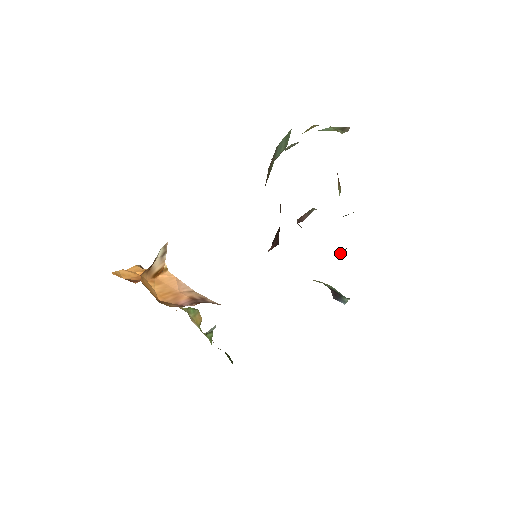
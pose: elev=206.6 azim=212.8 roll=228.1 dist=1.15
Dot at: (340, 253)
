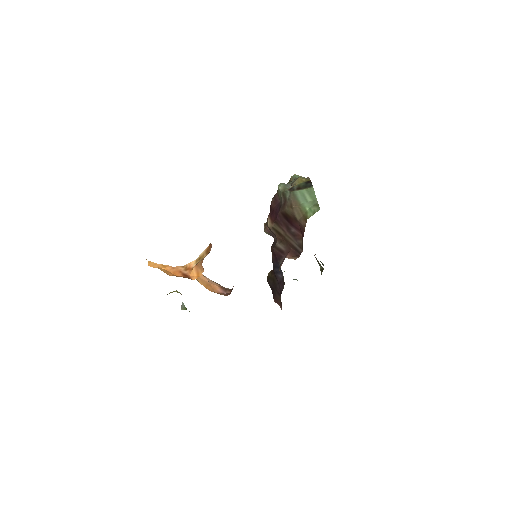
Dot at: occluded
